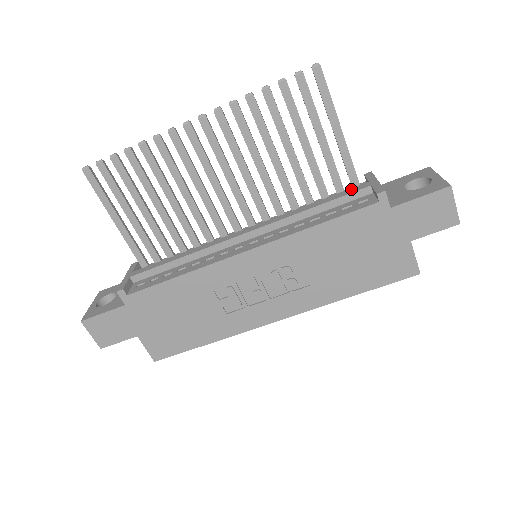
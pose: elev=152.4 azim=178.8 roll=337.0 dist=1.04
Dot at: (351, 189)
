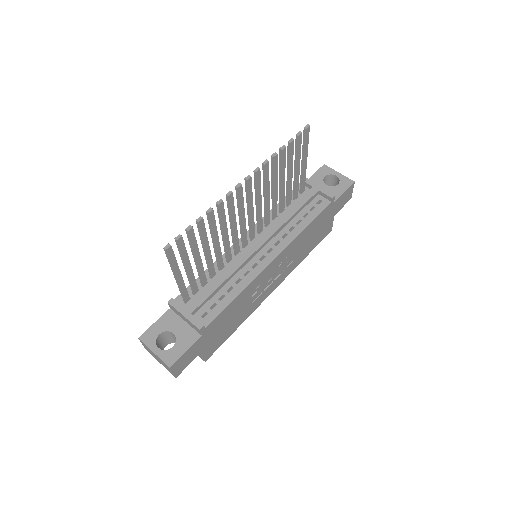
Dot at: (307, 195)
